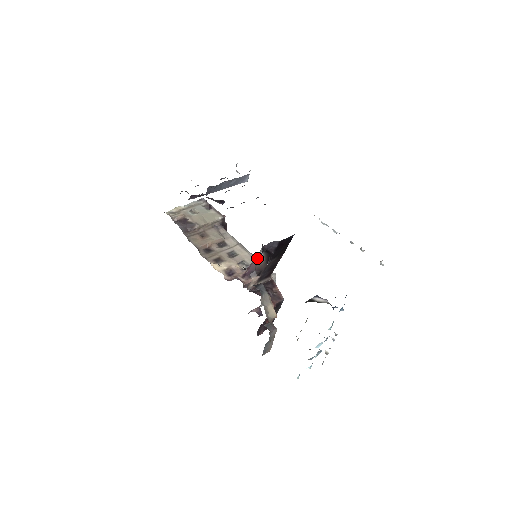
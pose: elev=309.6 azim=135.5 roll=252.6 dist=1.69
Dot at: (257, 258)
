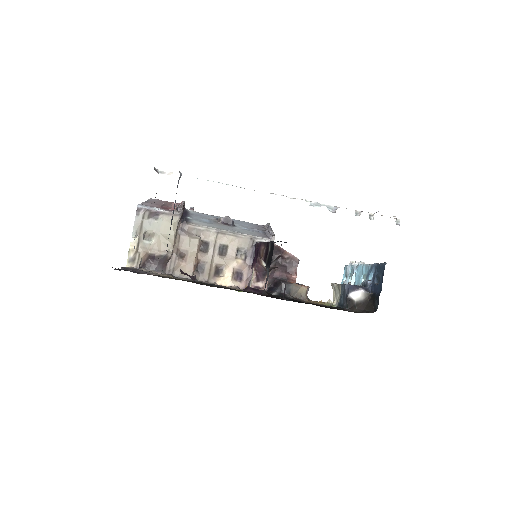
Dot at: (263, 267)
